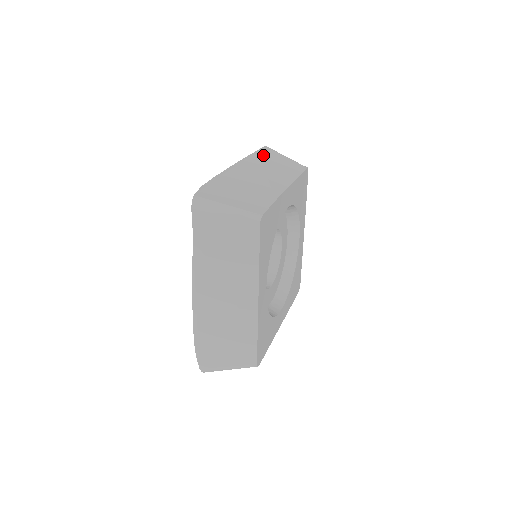
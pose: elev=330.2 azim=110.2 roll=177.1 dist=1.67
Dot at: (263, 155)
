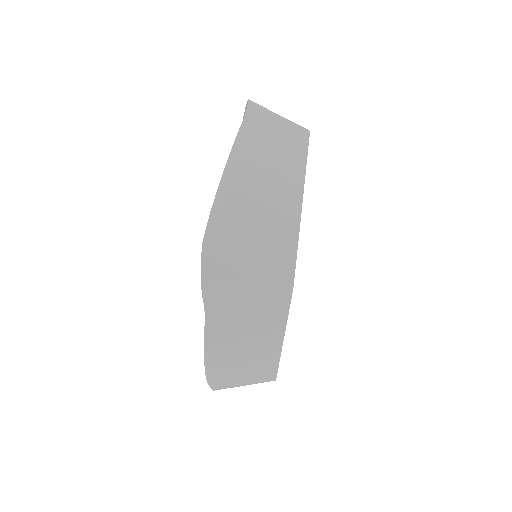
Dot at: (253, 128)
